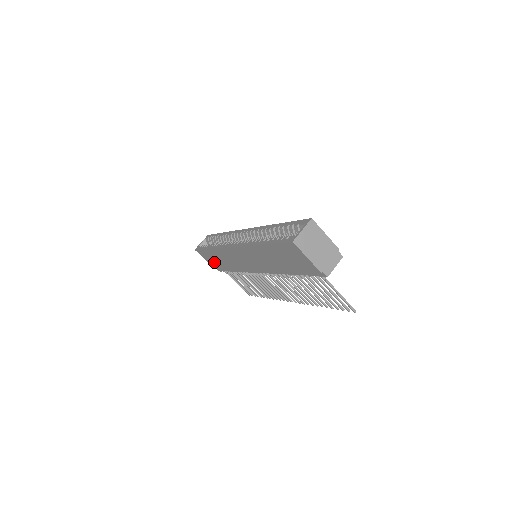
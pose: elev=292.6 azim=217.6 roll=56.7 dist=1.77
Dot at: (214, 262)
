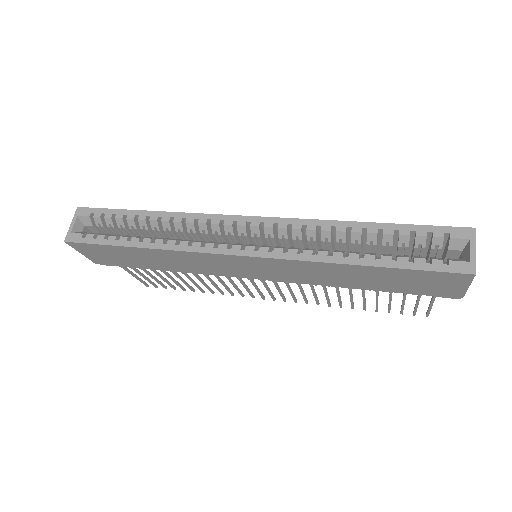
Dot at: (115, 259)
